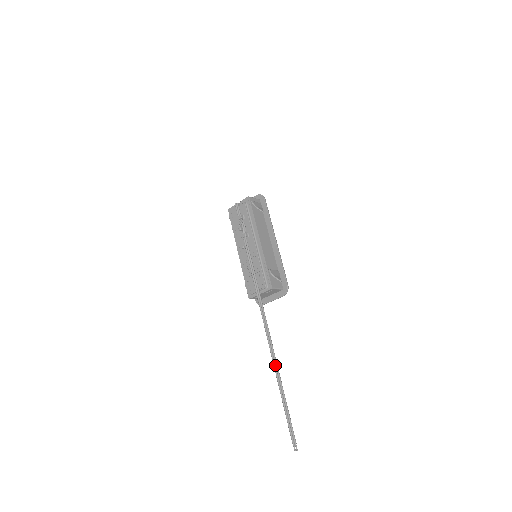
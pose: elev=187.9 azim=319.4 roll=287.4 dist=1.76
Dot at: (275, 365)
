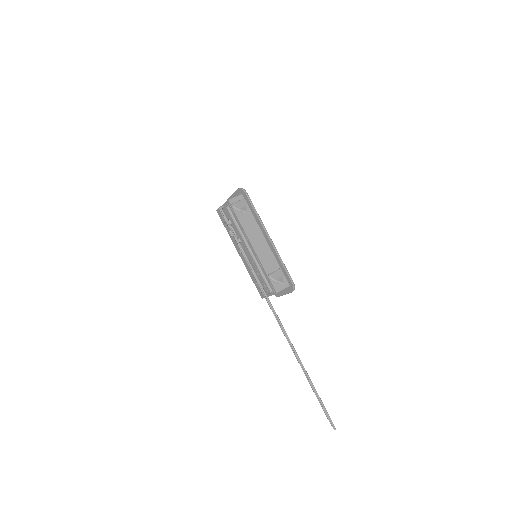
Dot at: (299, 362)
